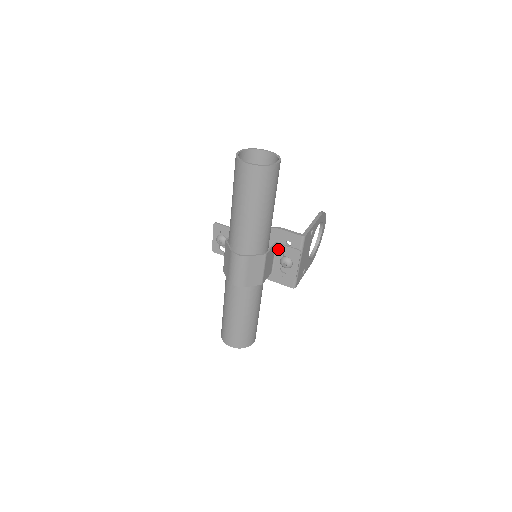
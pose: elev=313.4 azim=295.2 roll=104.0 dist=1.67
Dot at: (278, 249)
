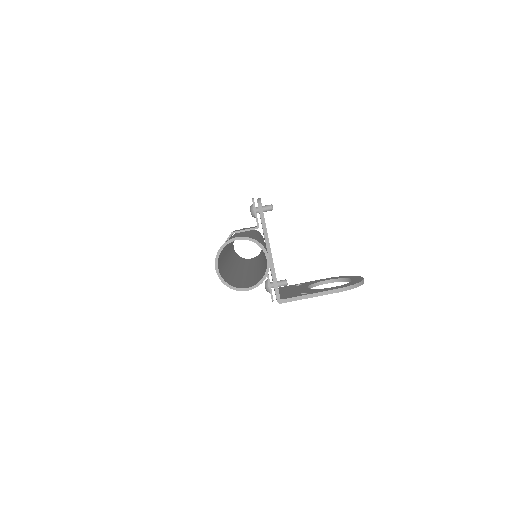
Dot at: occluded
